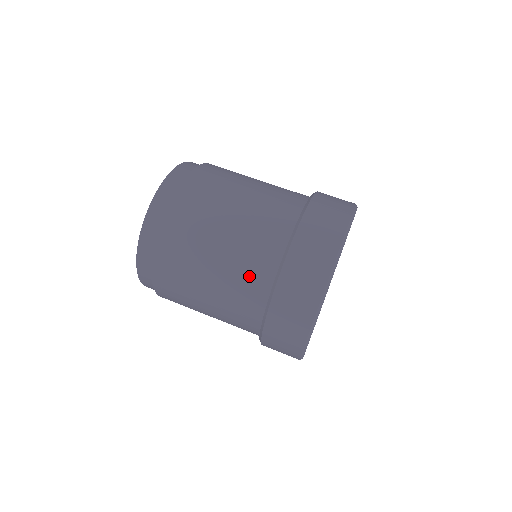
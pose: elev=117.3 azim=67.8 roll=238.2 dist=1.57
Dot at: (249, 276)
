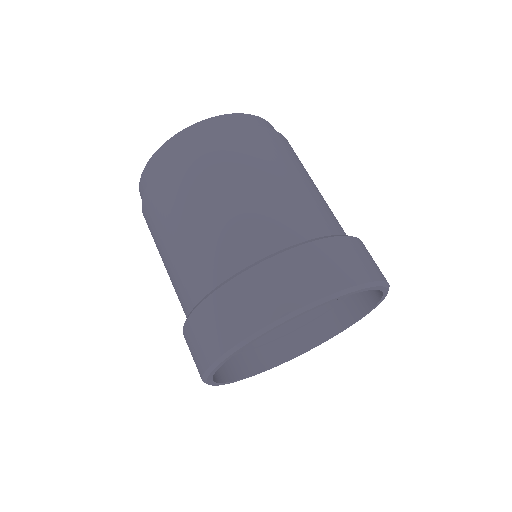
Dot at: (220, 251)
